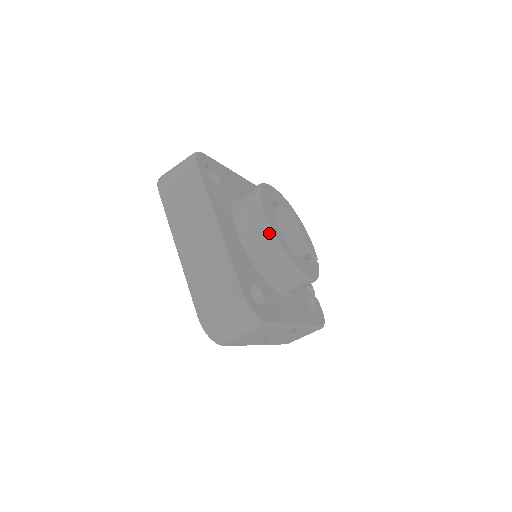
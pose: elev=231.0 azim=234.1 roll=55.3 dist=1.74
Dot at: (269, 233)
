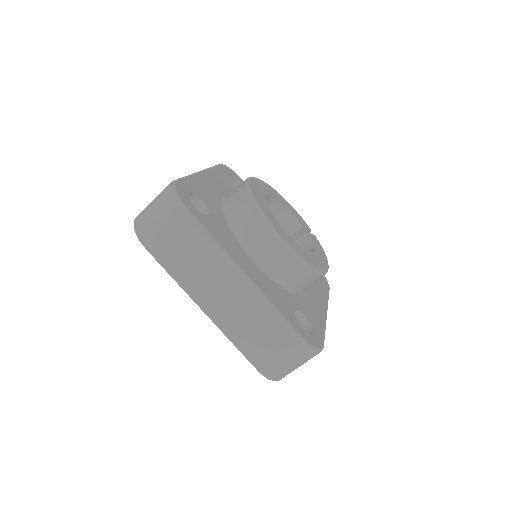
Dot at: (291, 253)
